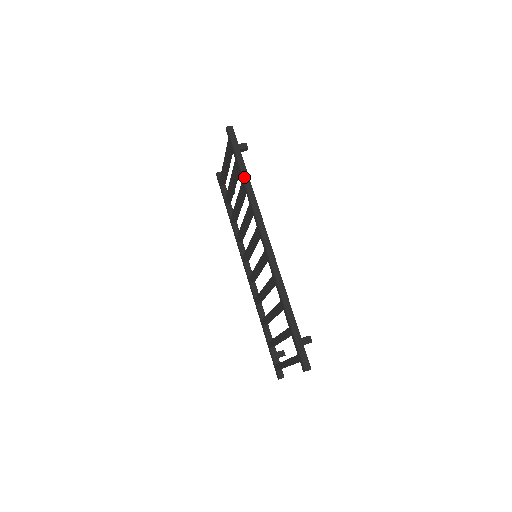
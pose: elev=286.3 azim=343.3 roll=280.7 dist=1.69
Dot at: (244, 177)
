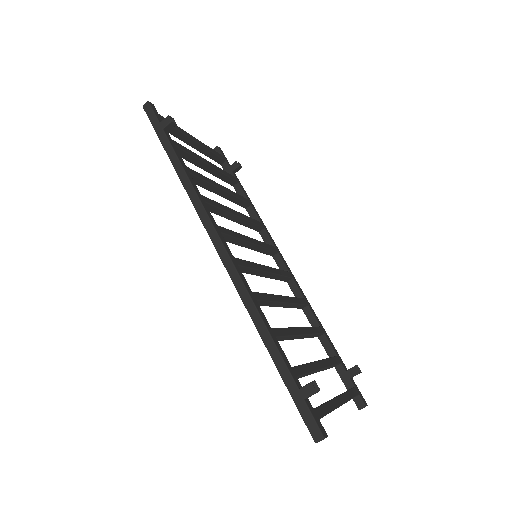
Dot at: (175, 167)
